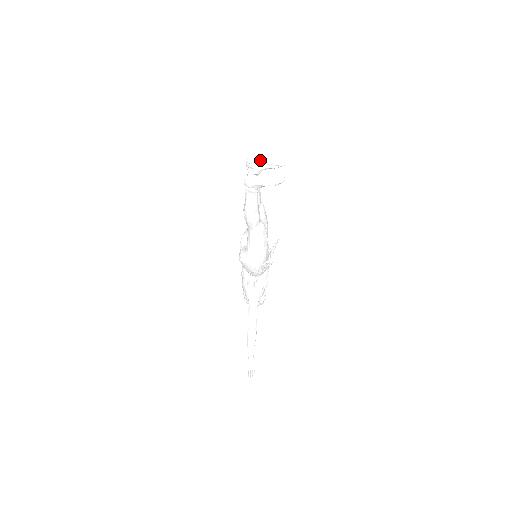
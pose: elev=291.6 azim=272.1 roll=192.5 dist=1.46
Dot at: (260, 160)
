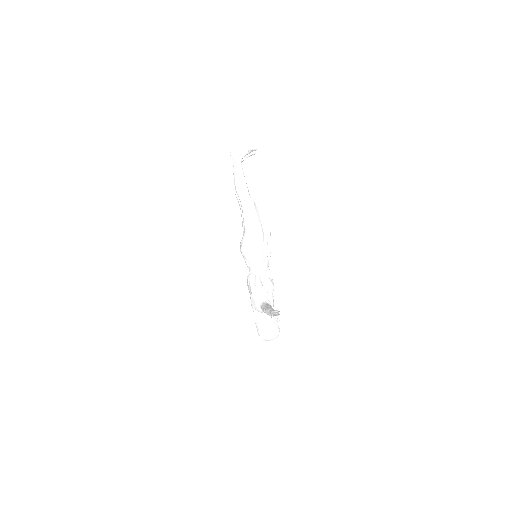
Dot at: occluded
